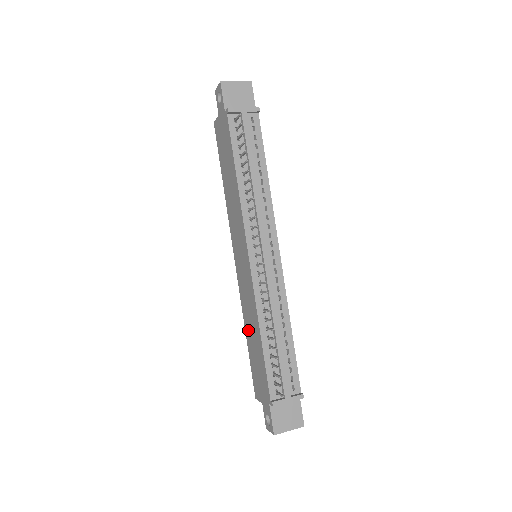
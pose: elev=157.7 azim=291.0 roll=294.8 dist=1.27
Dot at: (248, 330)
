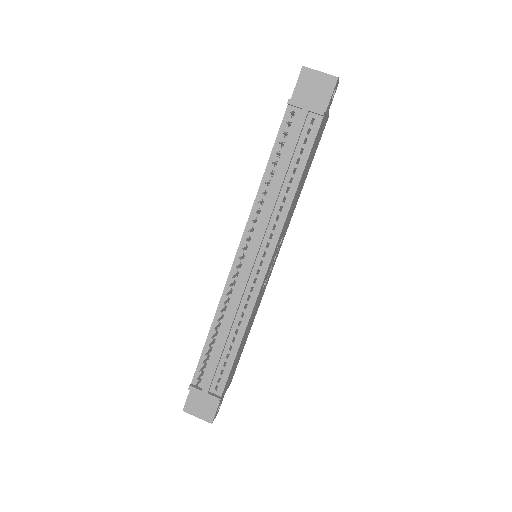
Dot at: occluded
